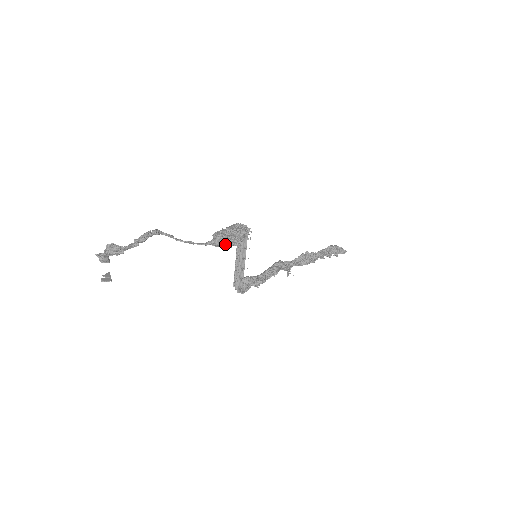
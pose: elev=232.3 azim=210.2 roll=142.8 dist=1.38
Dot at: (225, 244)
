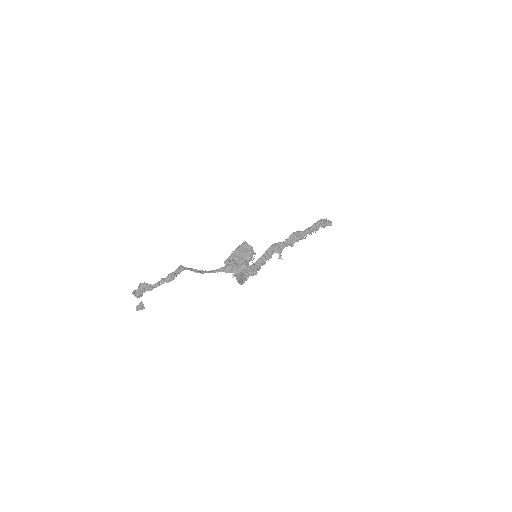
Dot at: (234, 272)
